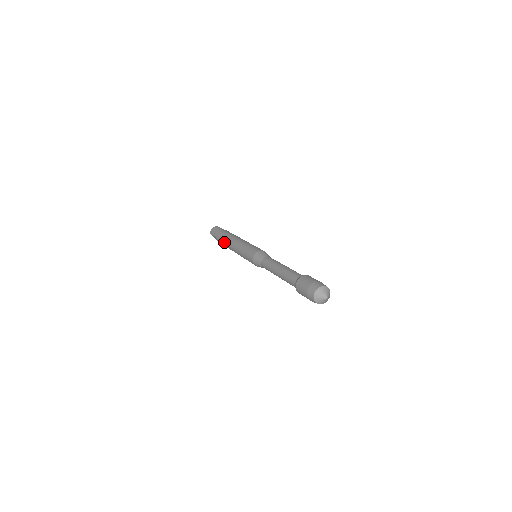
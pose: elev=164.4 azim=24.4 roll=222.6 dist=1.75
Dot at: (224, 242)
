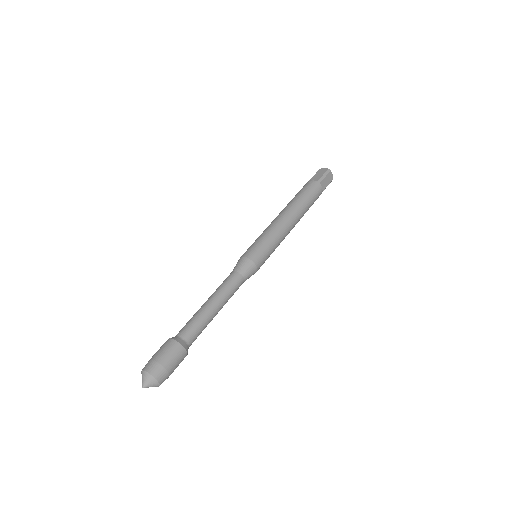
Dot at: (291, 200)
